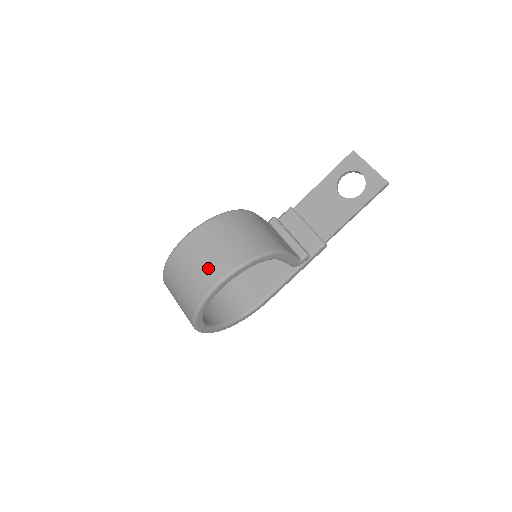
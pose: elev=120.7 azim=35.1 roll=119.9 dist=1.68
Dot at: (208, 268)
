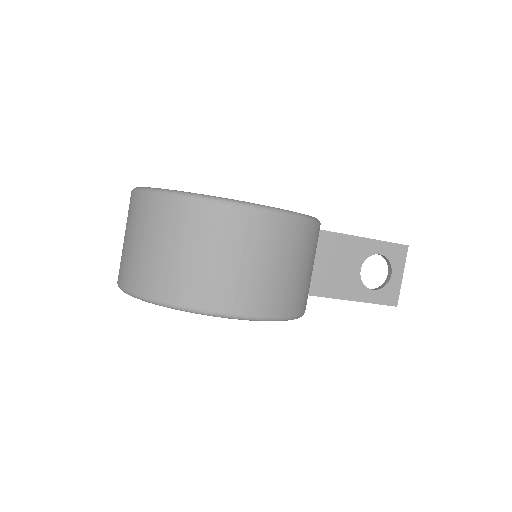
Dot at: (250, 285)
